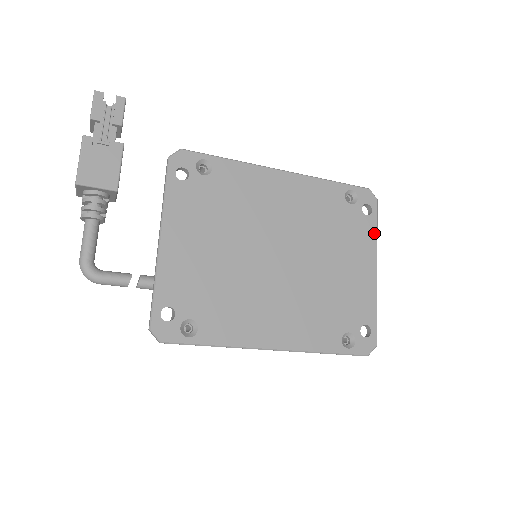
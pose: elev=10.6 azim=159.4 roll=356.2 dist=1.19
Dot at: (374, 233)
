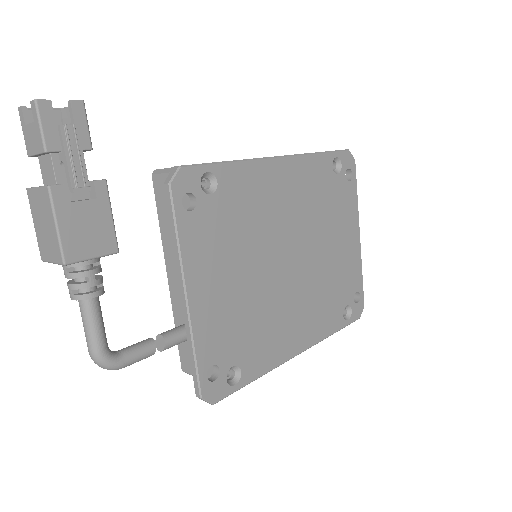
Dot at: (355, 198)
